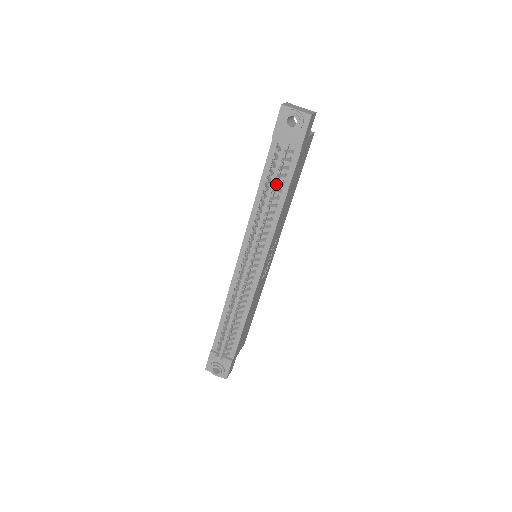
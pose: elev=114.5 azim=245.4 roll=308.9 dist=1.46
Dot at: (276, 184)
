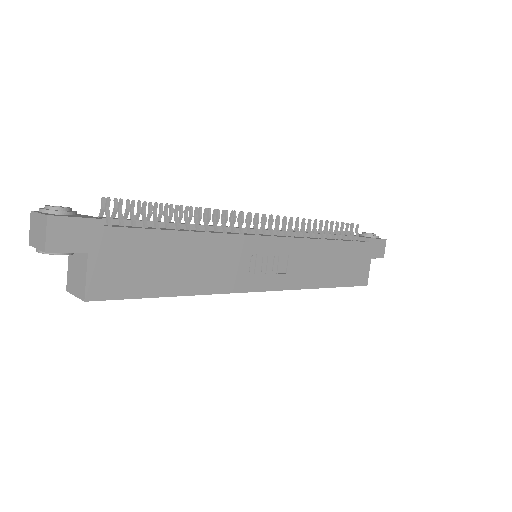
Dot at: (337, 229)
